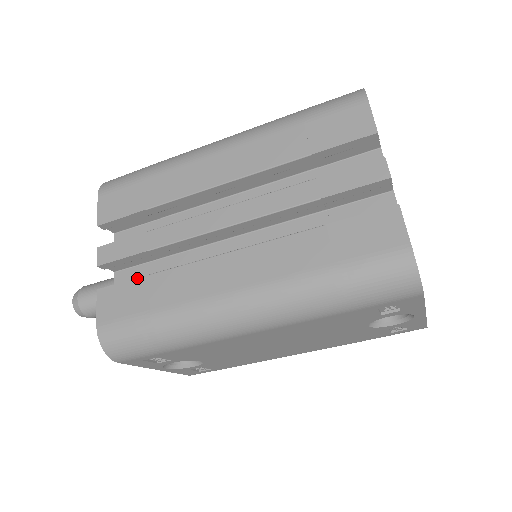
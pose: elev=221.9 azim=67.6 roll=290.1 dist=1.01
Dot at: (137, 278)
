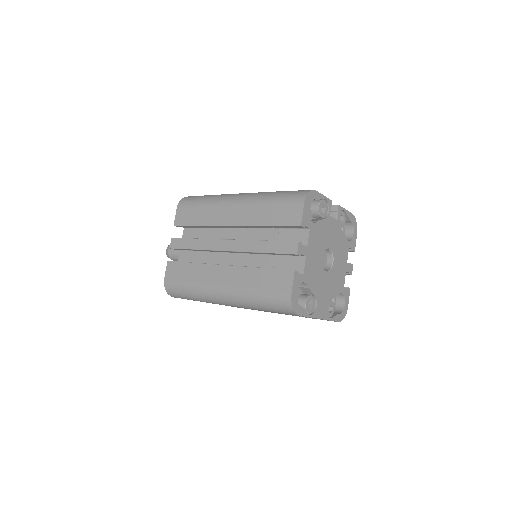
Dot at: (184, 262)
